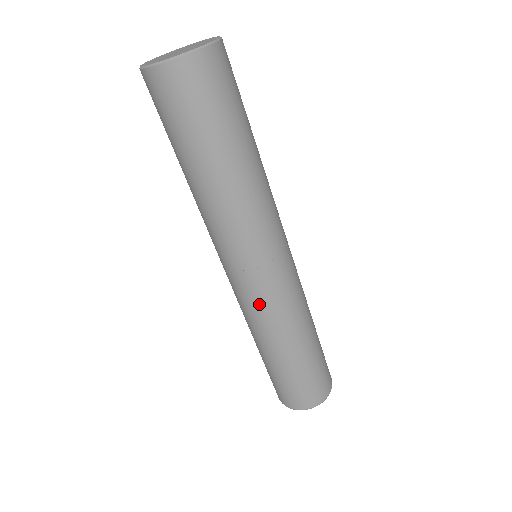
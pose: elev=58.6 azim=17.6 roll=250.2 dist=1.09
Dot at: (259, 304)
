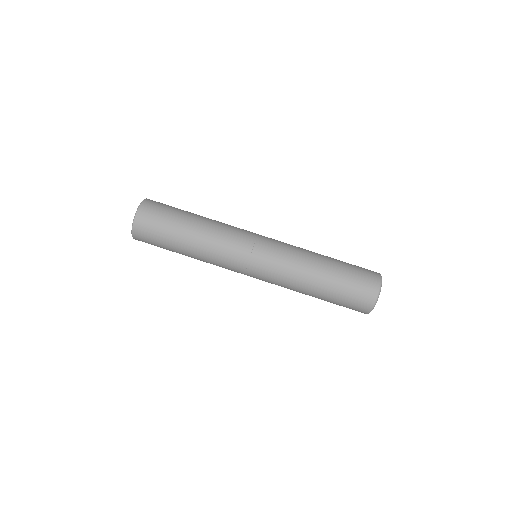
Dot at: (278, 259)
